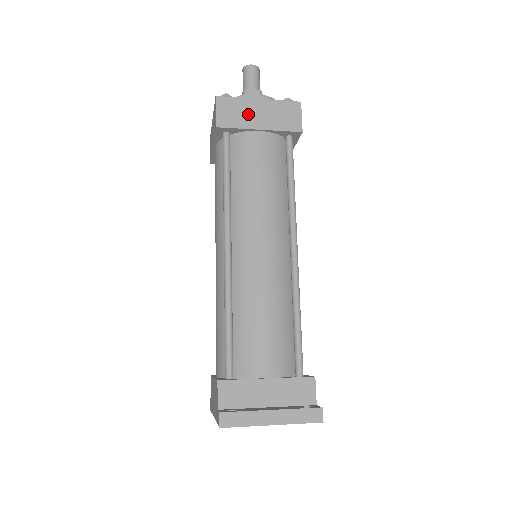
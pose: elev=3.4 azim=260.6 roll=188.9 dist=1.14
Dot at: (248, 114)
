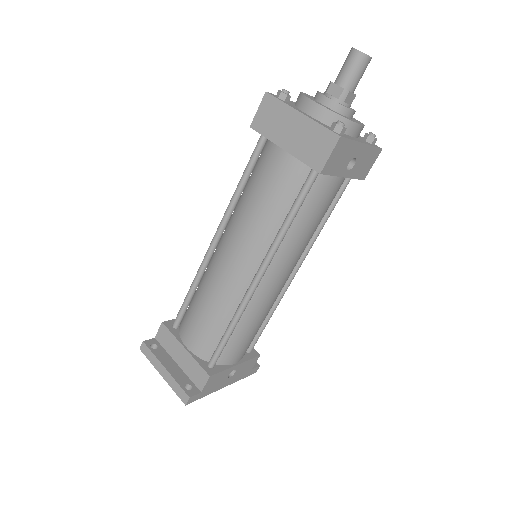
Dot at: (282, 126)
